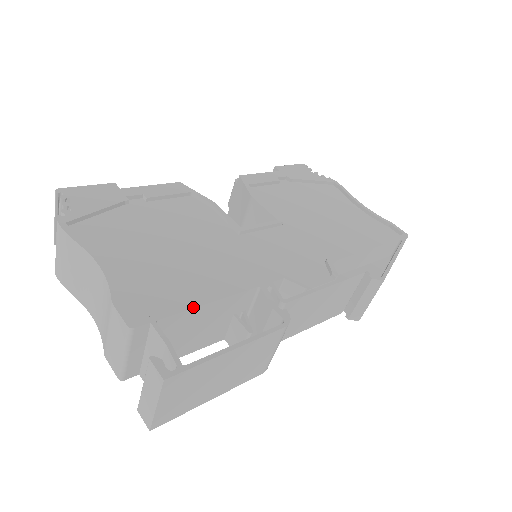
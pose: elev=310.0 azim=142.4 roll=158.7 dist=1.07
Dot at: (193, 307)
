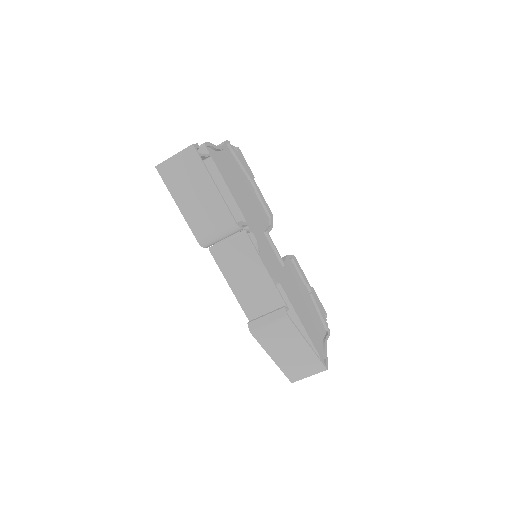
Dot at: (223, 178)
